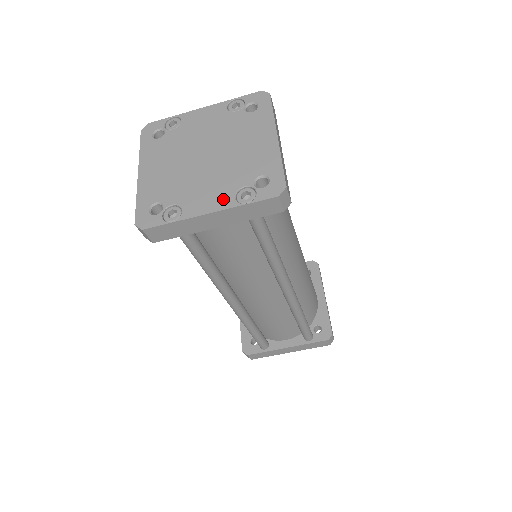
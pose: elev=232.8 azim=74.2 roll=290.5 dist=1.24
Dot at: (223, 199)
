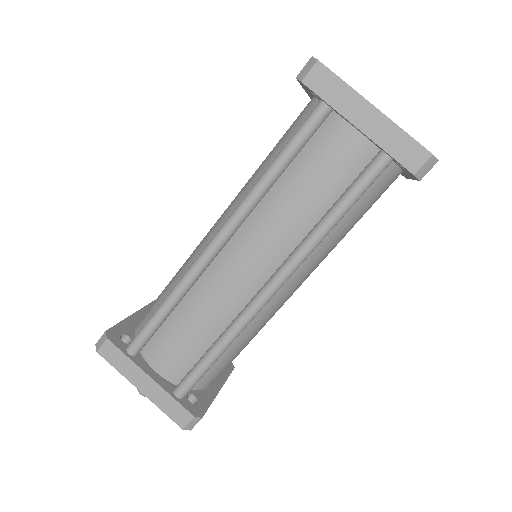
Dot at: occluded
